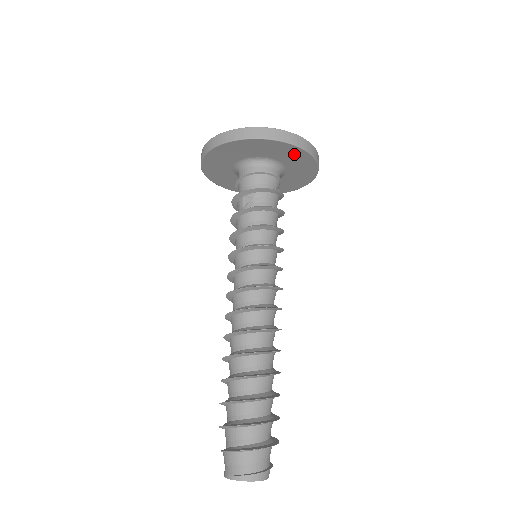
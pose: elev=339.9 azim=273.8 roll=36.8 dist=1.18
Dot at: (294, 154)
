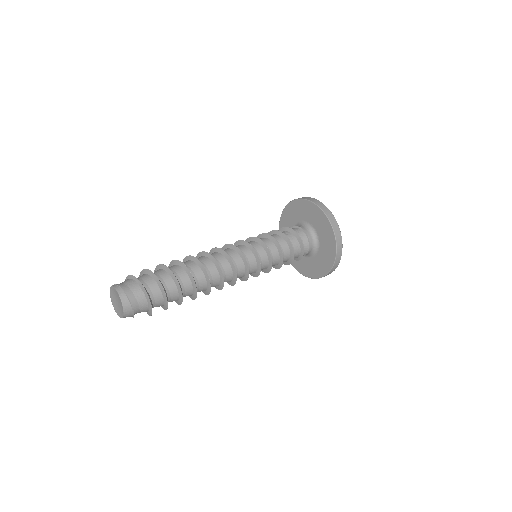
Dot at: (325, 227)
